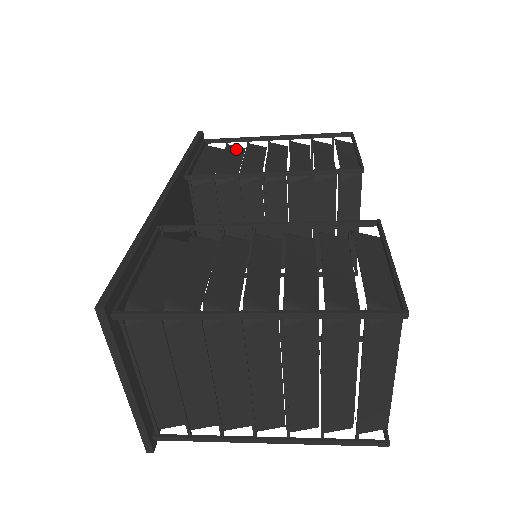
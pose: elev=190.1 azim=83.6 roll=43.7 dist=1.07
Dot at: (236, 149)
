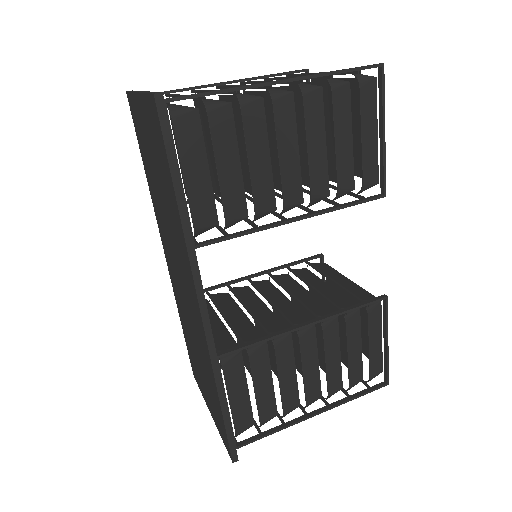
Dot at: (223, 121)
